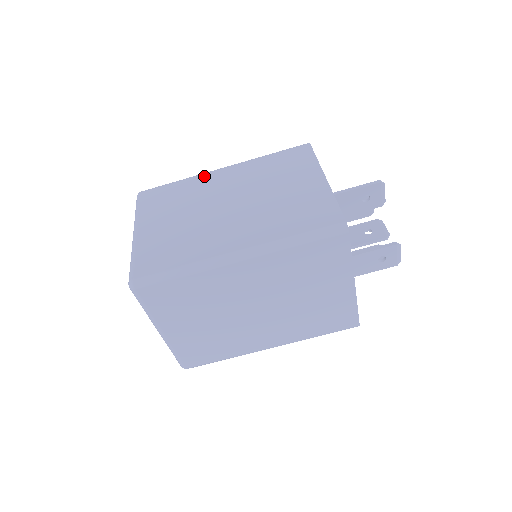
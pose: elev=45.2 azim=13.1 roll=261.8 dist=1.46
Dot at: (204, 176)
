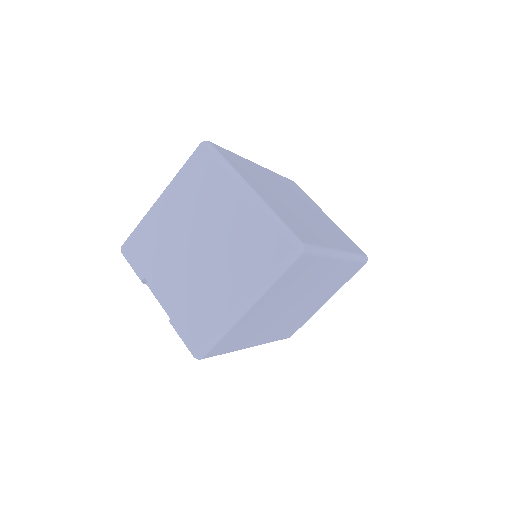
Dot at: (252, 163)
